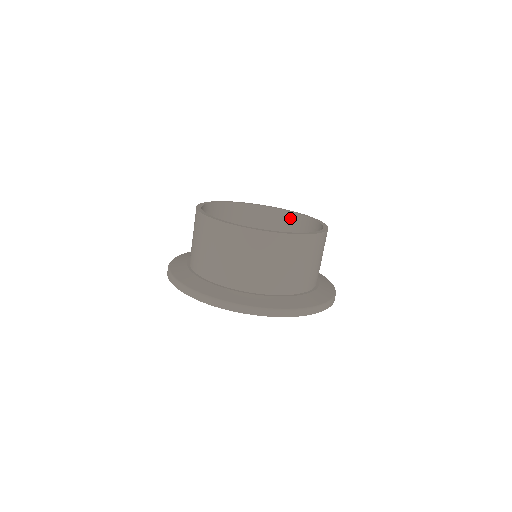
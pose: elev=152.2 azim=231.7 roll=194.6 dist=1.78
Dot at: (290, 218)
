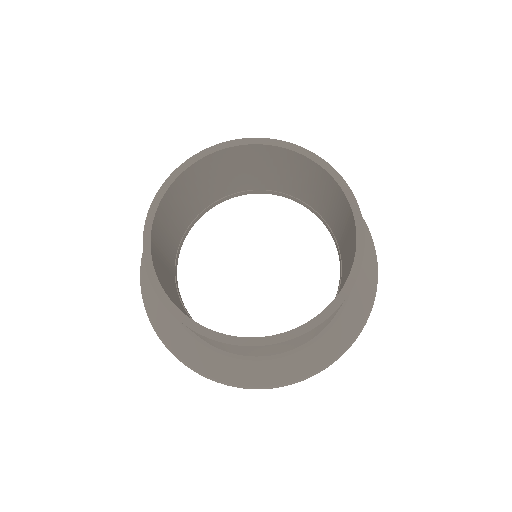
Dot at: (253, 151)
